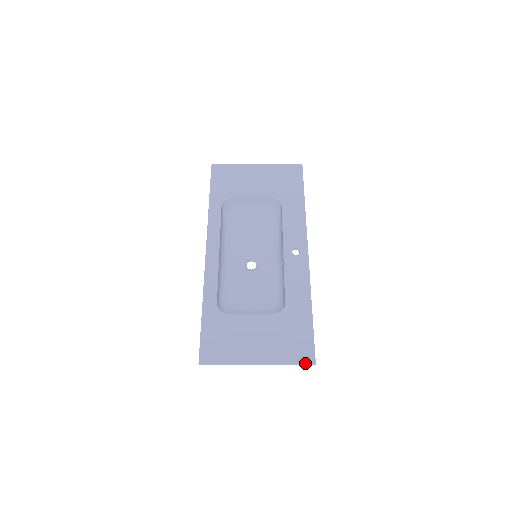
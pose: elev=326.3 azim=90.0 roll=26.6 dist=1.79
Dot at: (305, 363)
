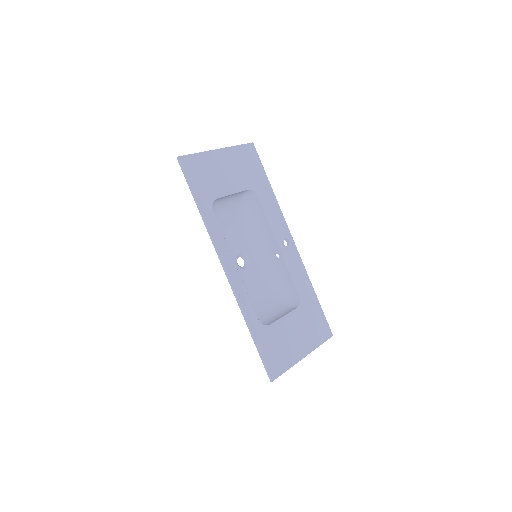
Dot at: (328, 338)
